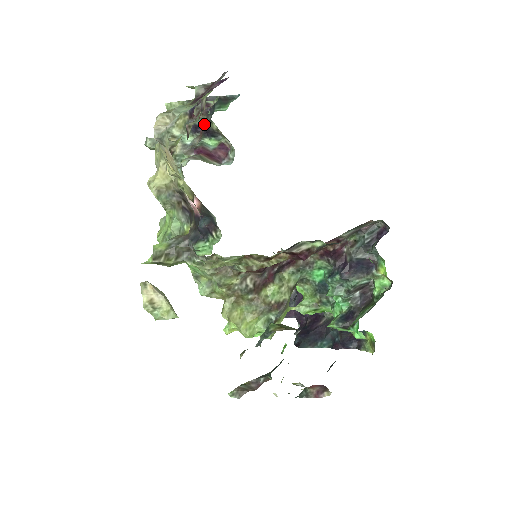
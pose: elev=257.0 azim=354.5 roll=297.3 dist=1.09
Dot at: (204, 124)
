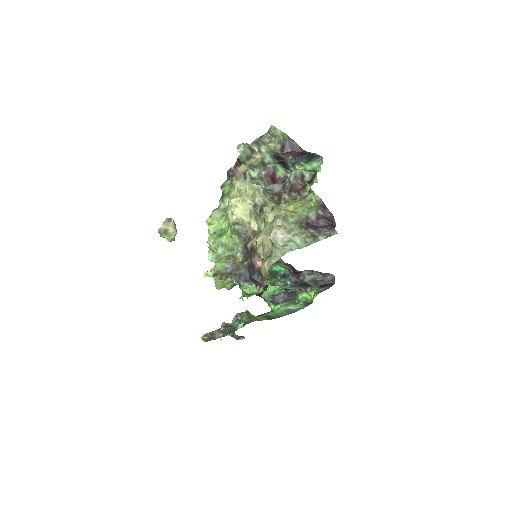
Dot at: (286, 159)
